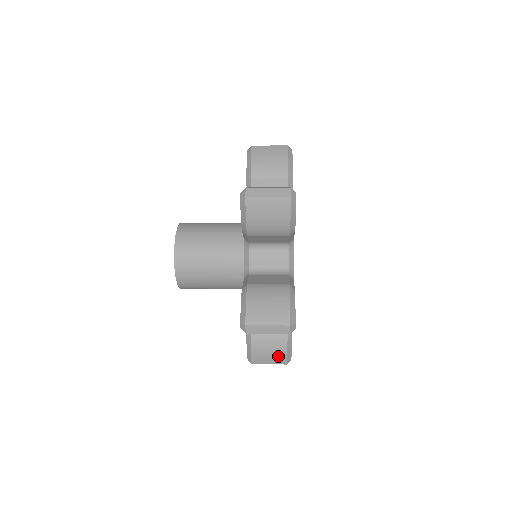
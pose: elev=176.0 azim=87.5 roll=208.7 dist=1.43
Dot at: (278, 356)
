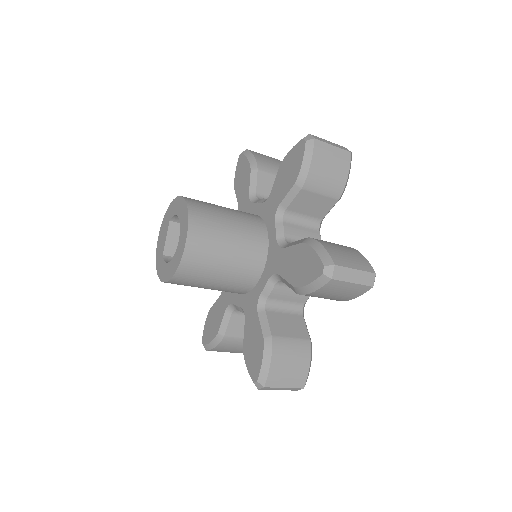
Dot at: (299, 372)
